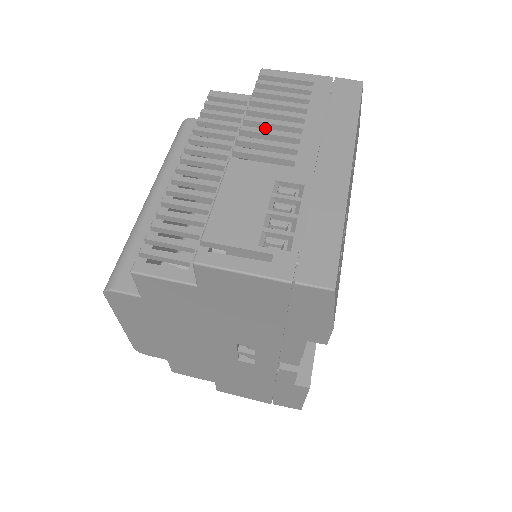
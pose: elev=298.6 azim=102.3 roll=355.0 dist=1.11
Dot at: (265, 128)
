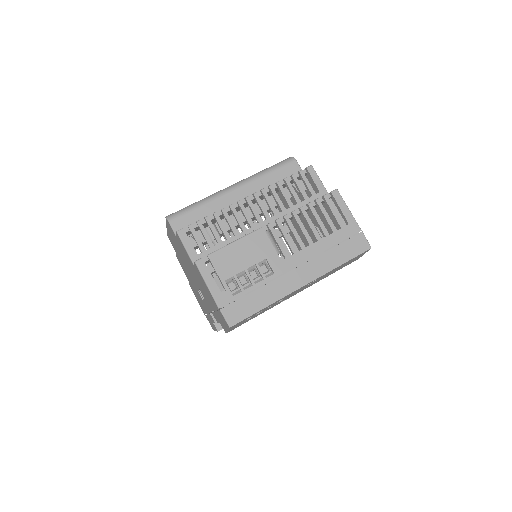
Dot at: (297, 225)
